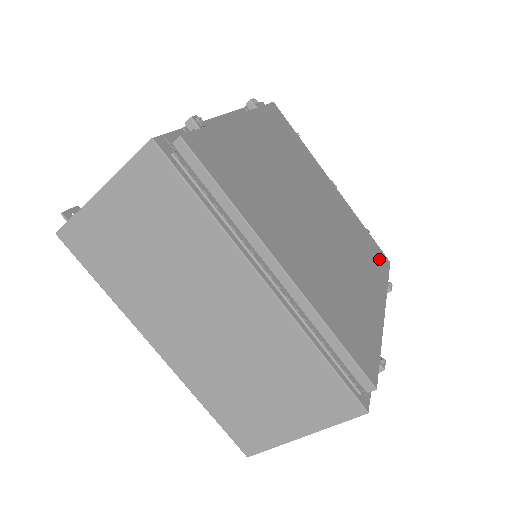
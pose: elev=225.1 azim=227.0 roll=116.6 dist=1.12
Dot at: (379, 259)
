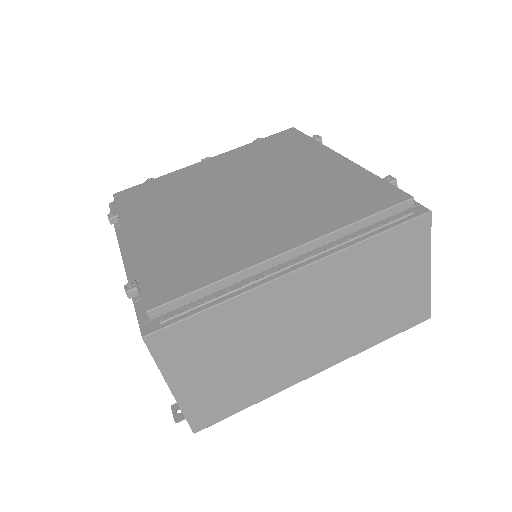
Dot at: (289, 139)
